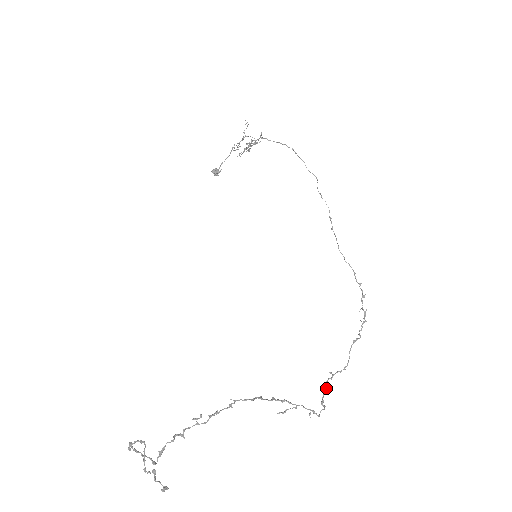
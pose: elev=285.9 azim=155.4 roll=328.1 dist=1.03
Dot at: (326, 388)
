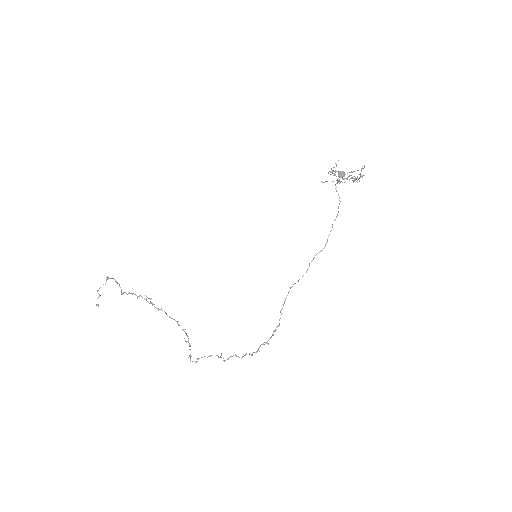
Dot at: (208, 356)
